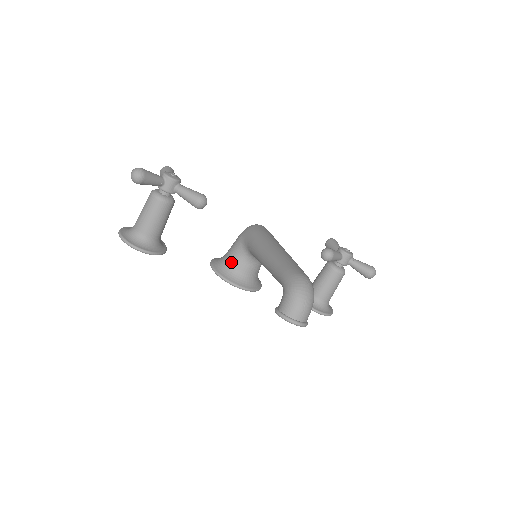
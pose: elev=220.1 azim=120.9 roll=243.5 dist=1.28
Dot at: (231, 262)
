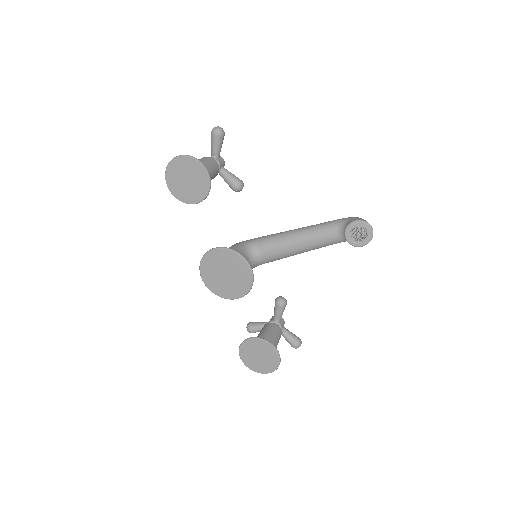
Dot at: occluded
